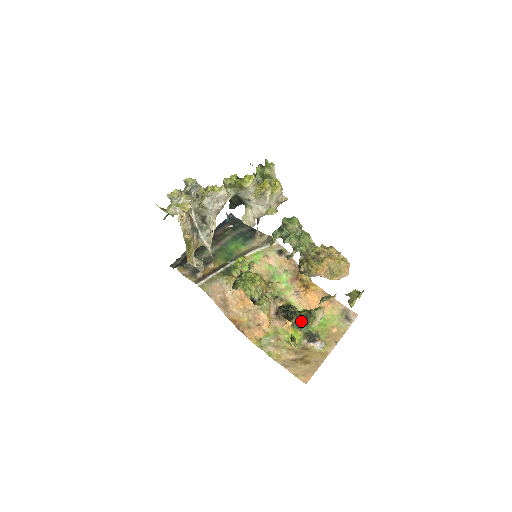
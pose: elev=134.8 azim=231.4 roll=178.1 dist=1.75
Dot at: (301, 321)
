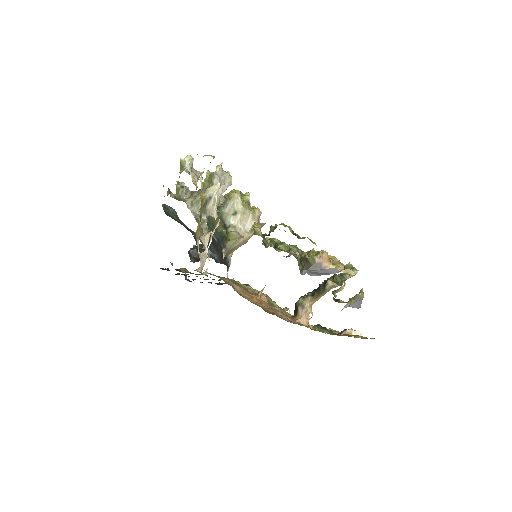
Dot at: (338, 280)
